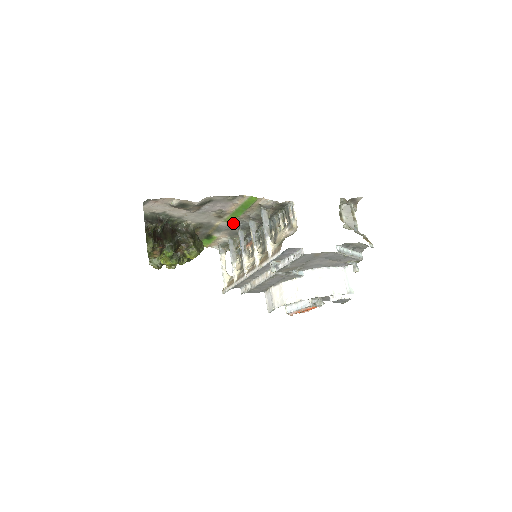
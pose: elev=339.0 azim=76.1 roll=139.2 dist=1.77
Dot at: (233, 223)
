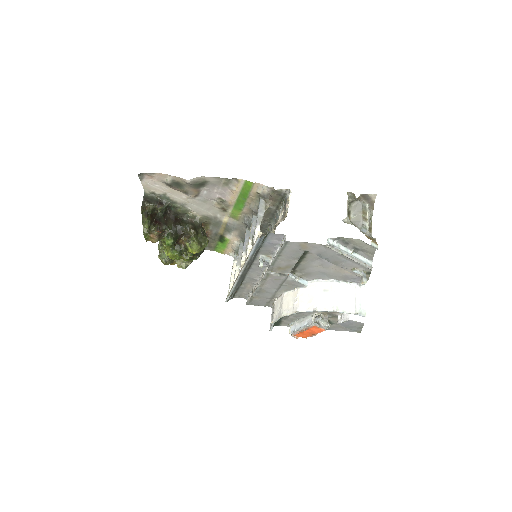
Dot at: (239, 220)
